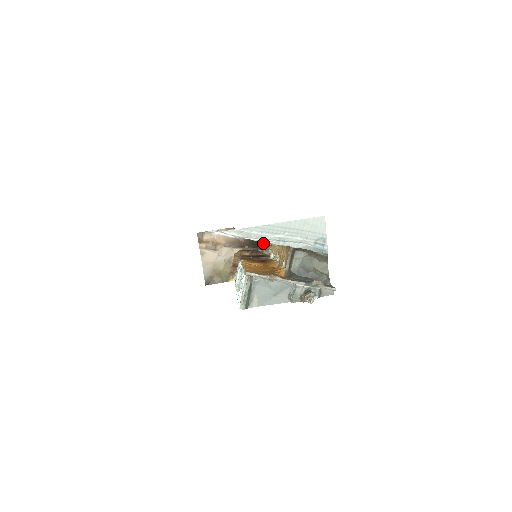
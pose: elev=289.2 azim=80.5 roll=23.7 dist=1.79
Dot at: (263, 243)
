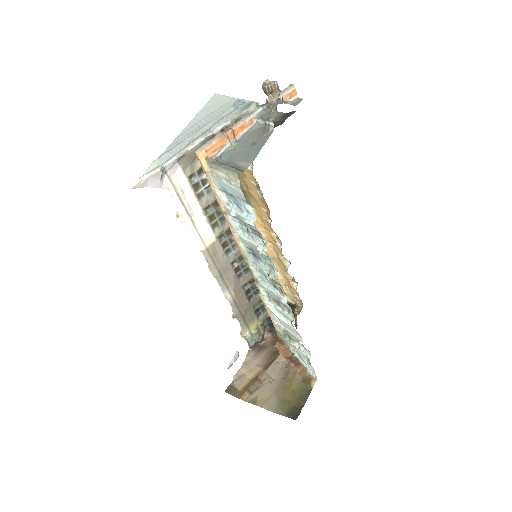
Dot at: occluded
